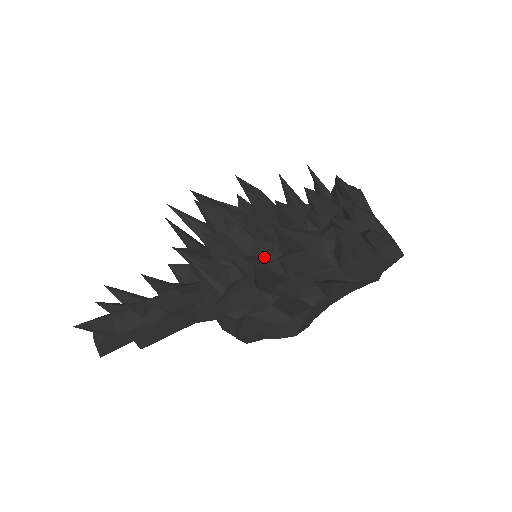
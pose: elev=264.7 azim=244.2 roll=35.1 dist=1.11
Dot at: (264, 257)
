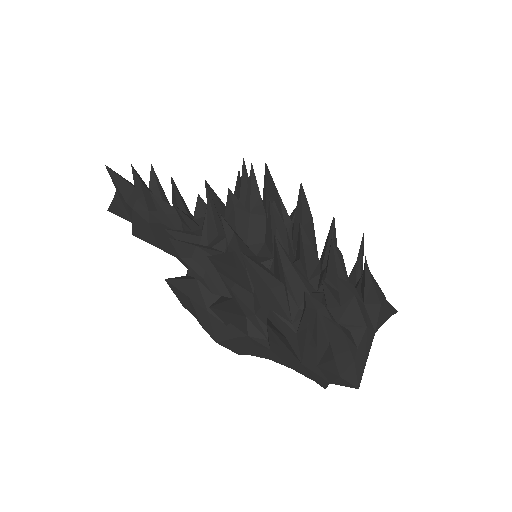
Dot at: (256, 259)
